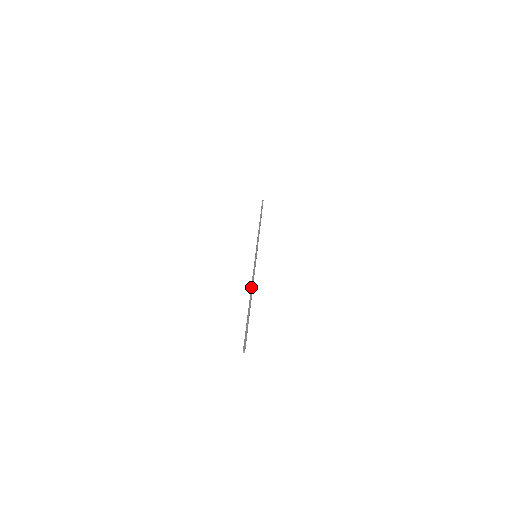
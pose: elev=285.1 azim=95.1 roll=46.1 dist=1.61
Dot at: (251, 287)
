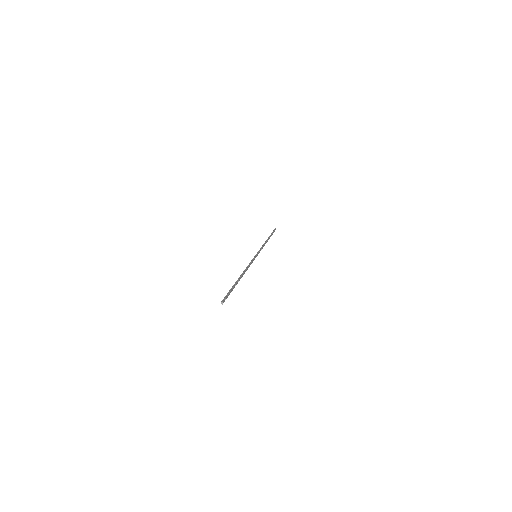
Dot at: (244, 270)
